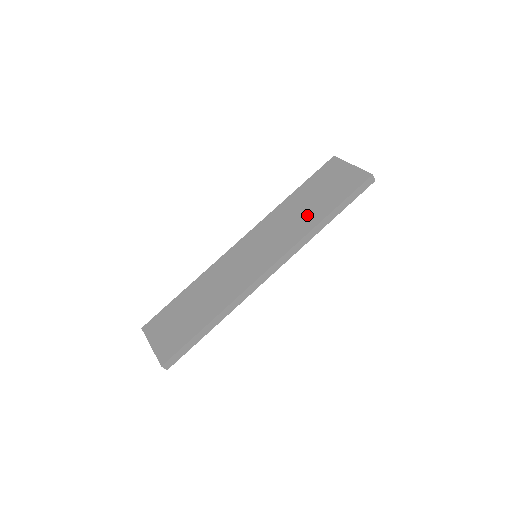
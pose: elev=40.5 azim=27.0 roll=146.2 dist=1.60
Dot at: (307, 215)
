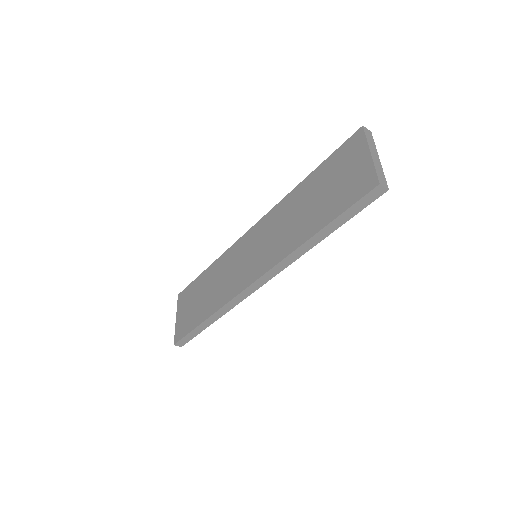
Dot at: (301, 223)
